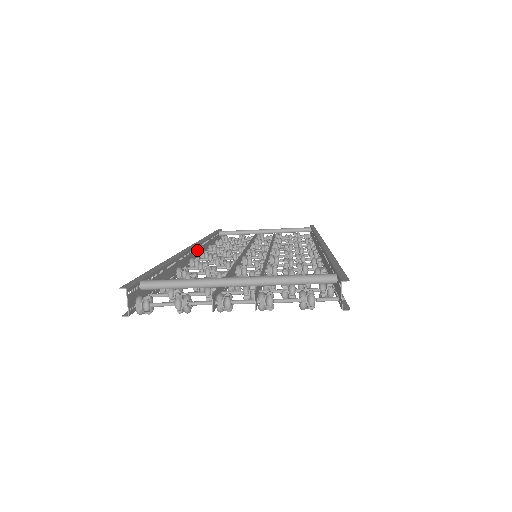
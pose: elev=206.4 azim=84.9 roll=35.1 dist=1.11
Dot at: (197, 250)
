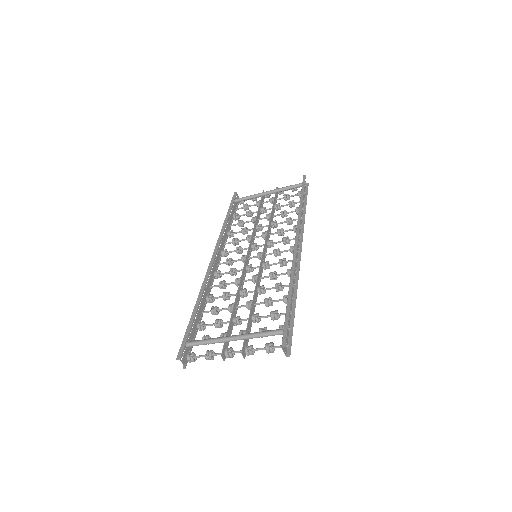
Dot at: (218, 254)
